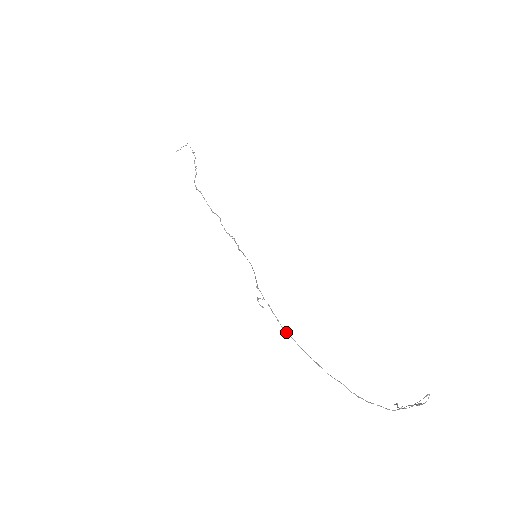
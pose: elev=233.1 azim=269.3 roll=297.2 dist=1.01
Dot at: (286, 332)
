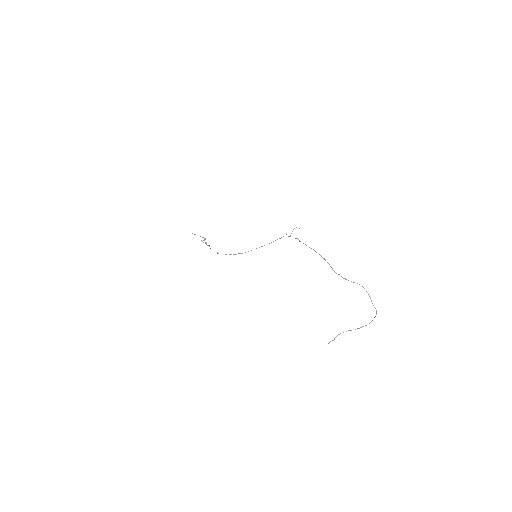
Dot at: (305, 244)
